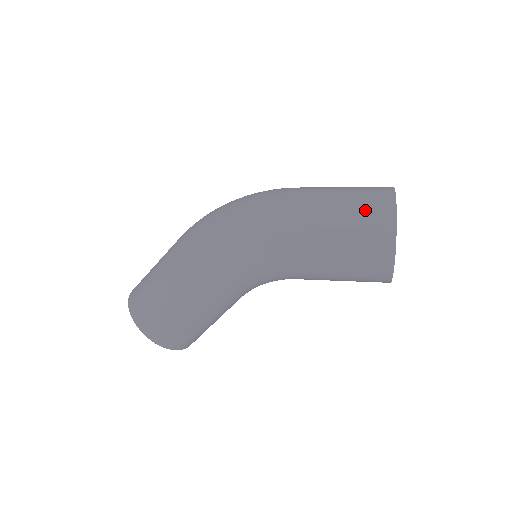
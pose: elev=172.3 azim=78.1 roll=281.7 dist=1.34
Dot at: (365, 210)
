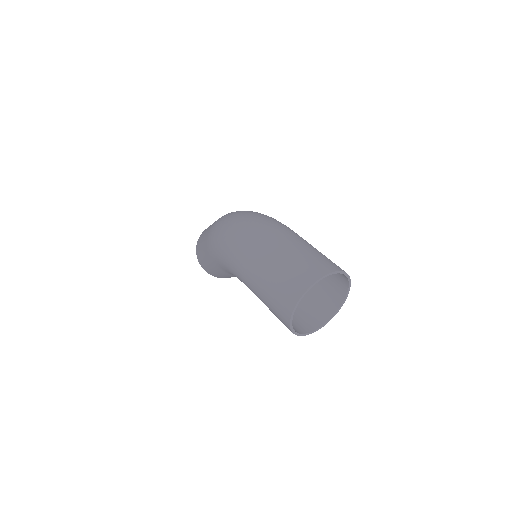
Dot at: (281, 289)
